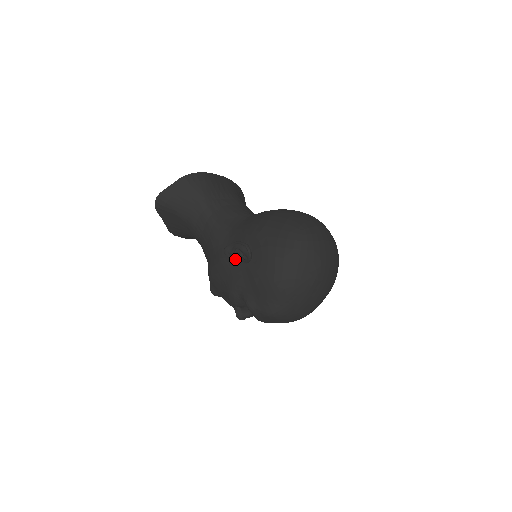
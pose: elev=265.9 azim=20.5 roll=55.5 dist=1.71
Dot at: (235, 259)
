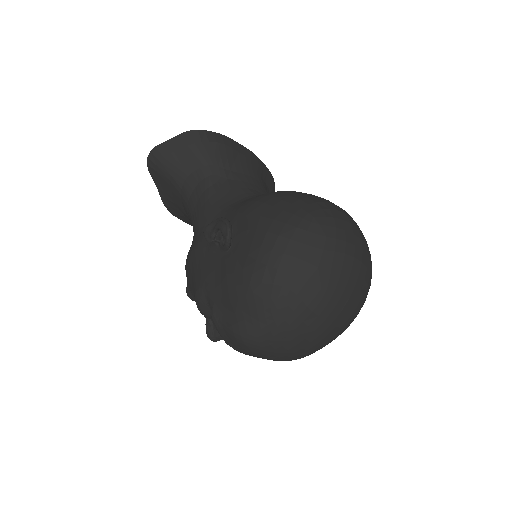
Dot at: (213, 244)
